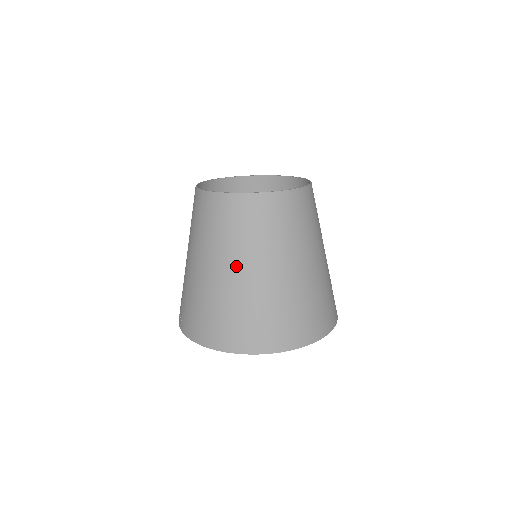
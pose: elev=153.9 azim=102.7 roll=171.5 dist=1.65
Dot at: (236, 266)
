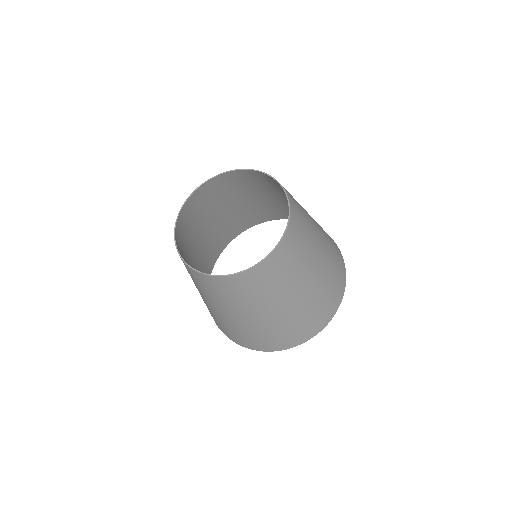
Dot at: (206, 300)
